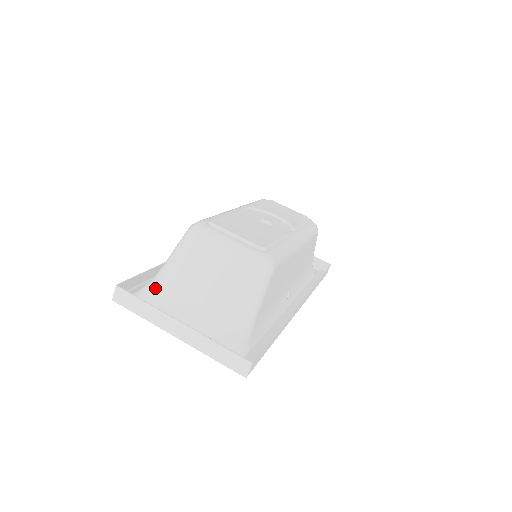
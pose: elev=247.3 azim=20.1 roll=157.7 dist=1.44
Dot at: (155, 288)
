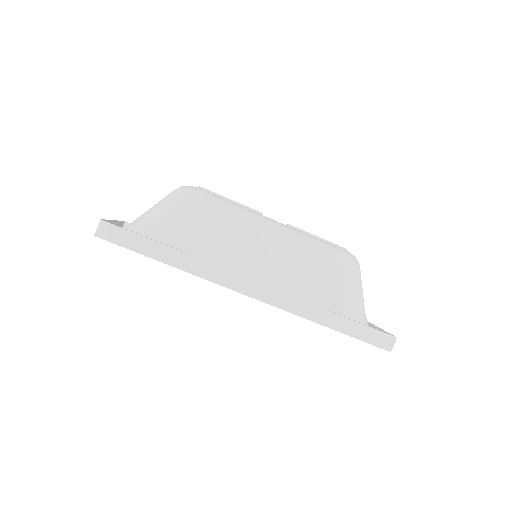
Dot at: occluded
